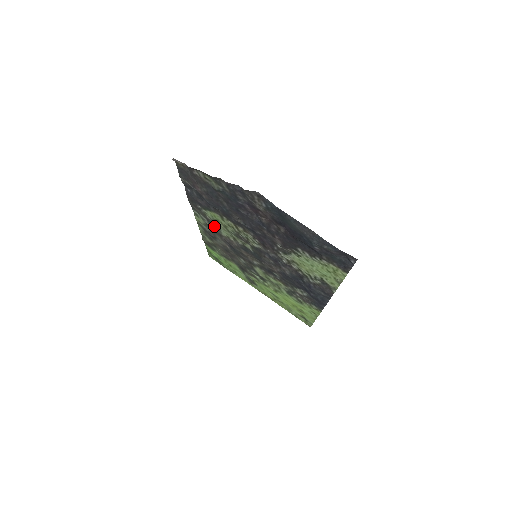
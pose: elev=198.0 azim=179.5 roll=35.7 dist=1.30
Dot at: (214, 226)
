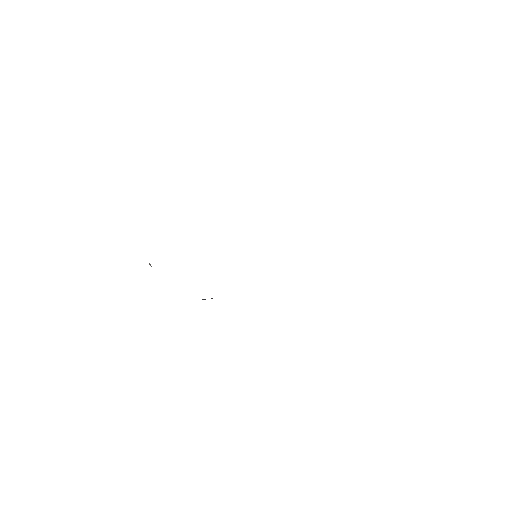
Dot at: occluded
